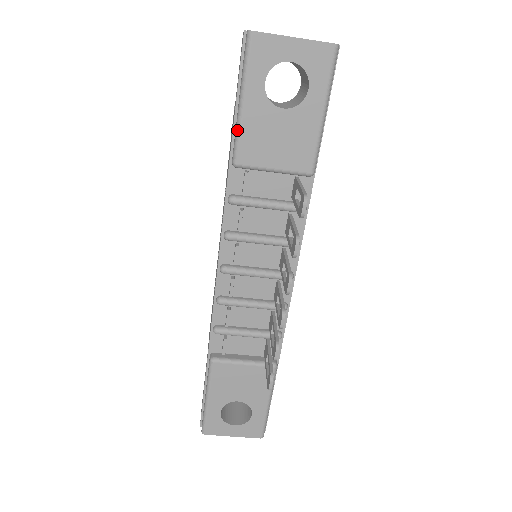
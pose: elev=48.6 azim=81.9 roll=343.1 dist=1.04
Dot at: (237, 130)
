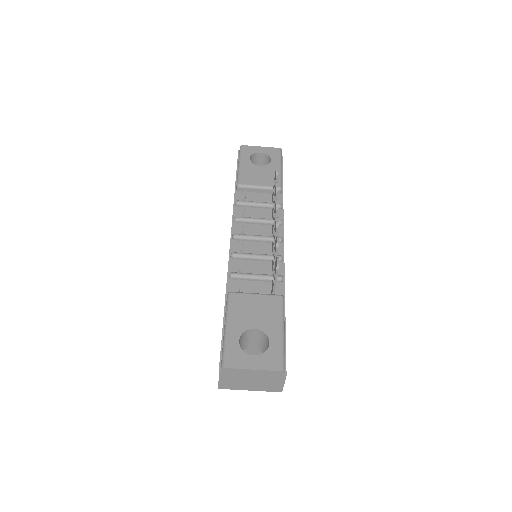
Dot at: (238, 173)
